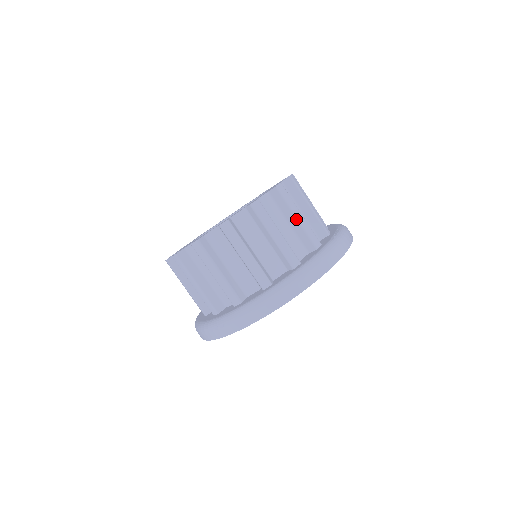
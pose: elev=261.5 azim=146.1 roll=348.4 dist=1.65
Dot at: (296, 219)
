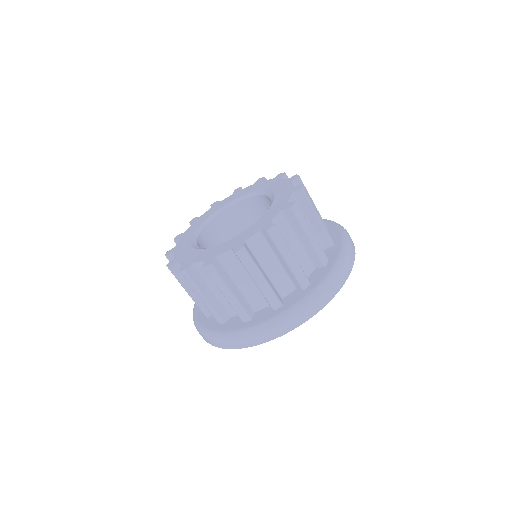
Dot at: (255, 283)
